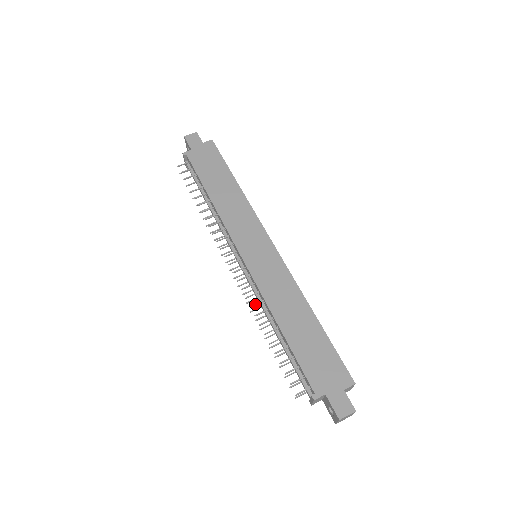
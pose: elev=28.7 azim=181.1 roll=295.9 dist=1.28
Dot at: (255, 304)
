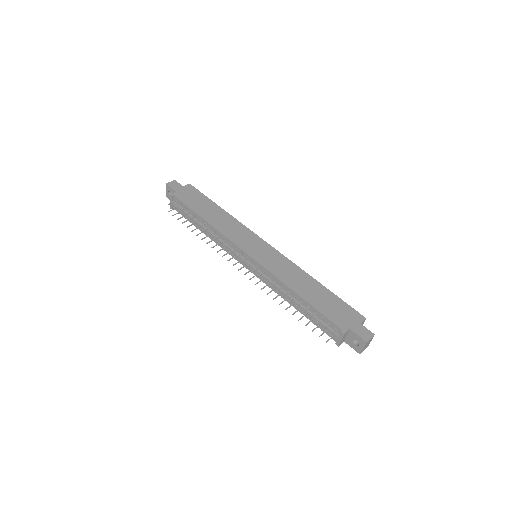
Dot at: (272, 284)
